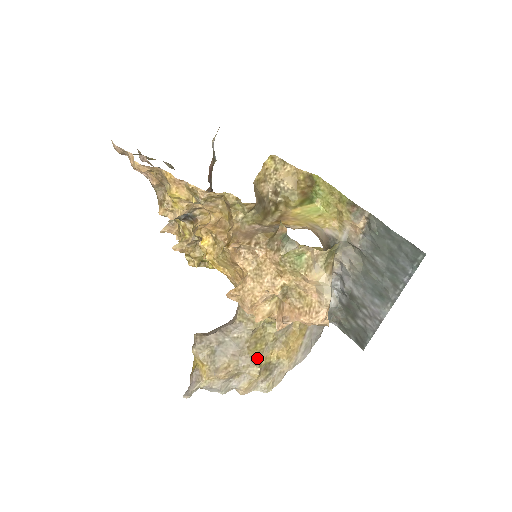
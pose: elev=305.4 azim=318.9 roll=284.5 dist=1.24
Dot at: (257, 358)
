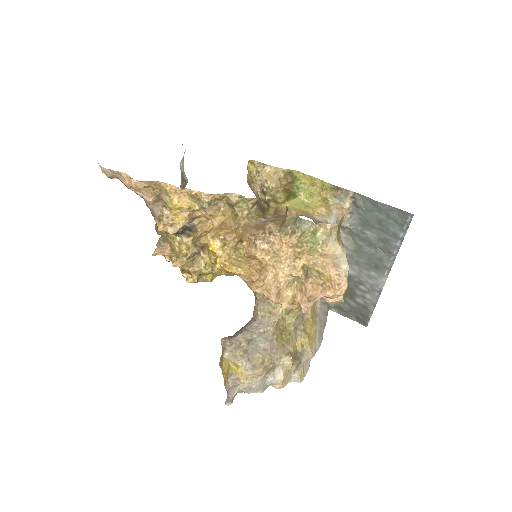
Dot at: (286, 348)
